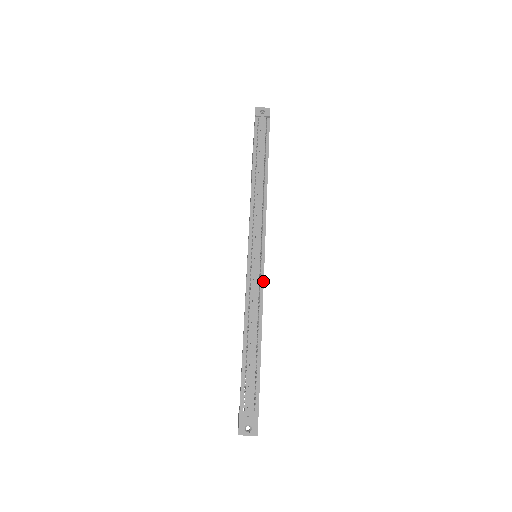
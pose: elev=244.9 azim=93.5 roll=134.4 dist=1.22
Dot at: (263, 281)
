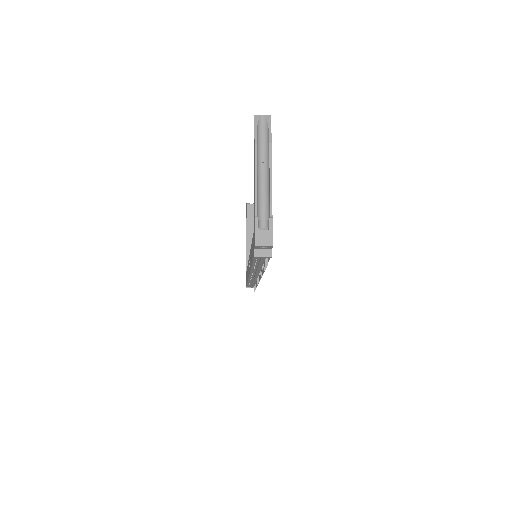
Dot at: occluded
